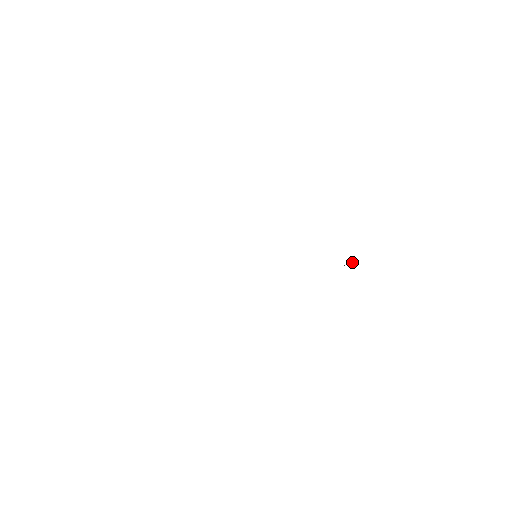
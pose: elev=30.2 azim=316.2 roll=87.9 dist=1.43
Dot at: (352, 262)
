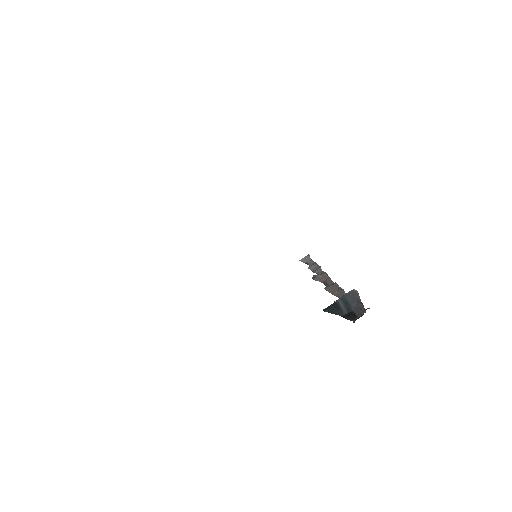
Dot at: occluded
